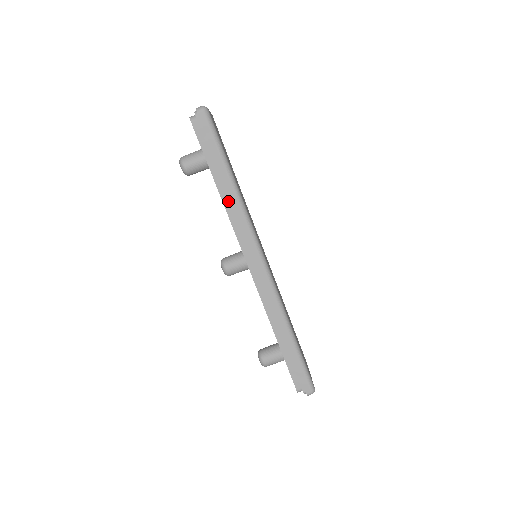
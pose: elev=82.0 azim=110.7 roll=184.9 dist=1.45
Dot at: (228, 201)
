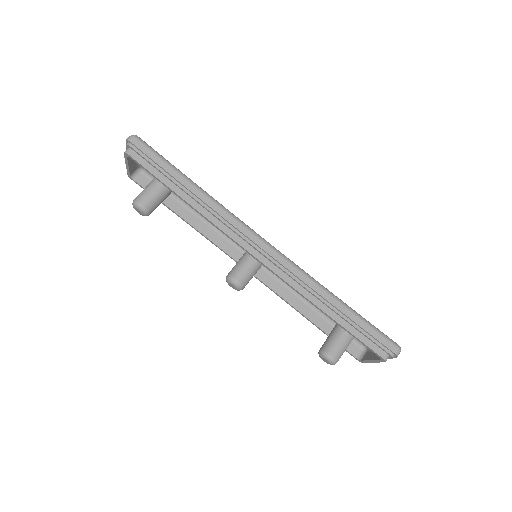
Dot at: (201, 207)
